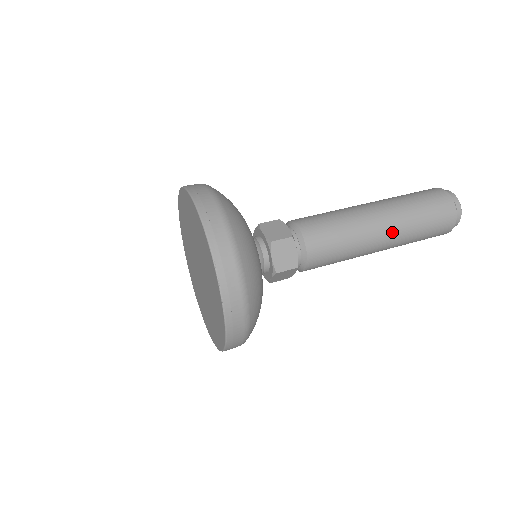
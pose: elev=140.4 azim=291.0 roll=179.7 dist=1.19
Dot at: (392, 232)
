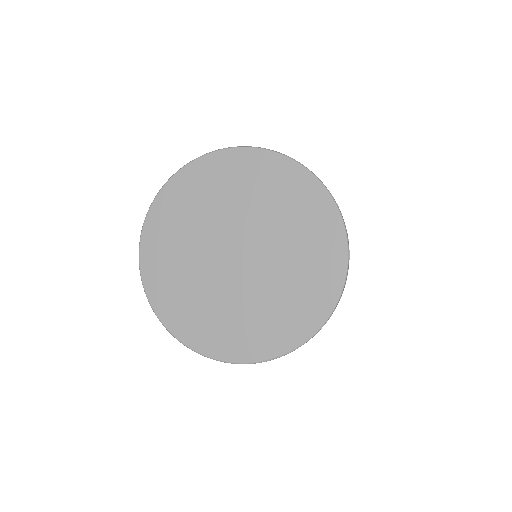
Dot at: occluded
